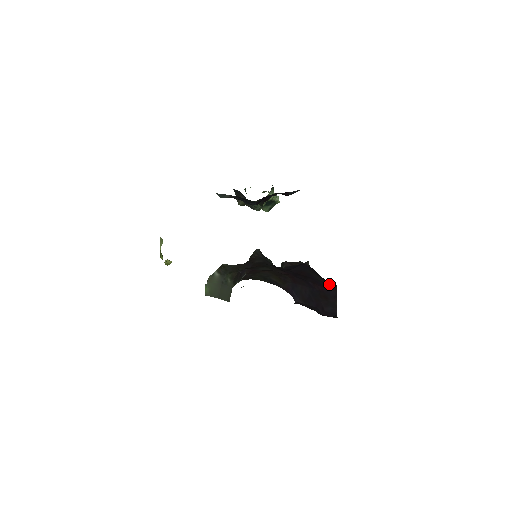
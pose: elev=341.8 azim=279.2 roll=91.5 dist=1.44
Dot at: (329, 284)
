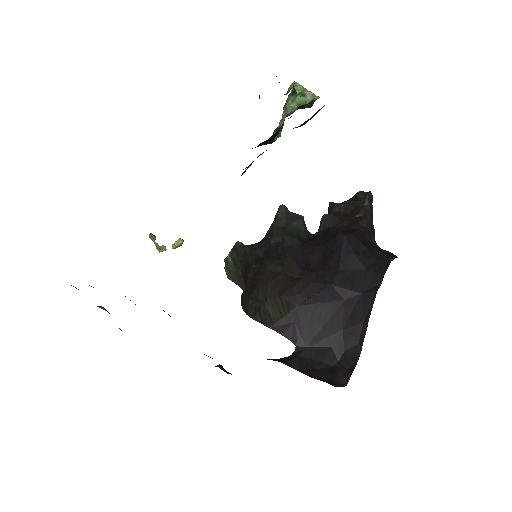
Dot at: (371, 276)
